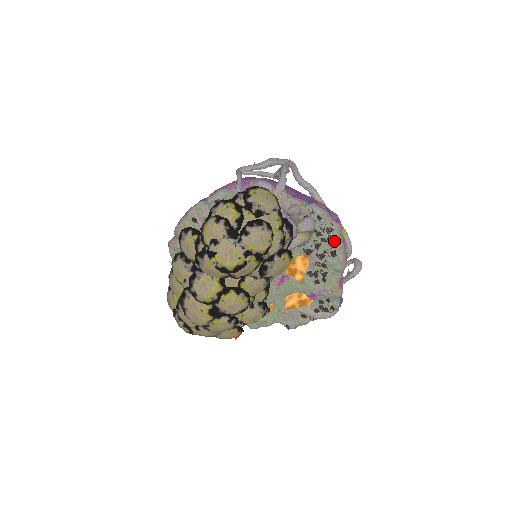
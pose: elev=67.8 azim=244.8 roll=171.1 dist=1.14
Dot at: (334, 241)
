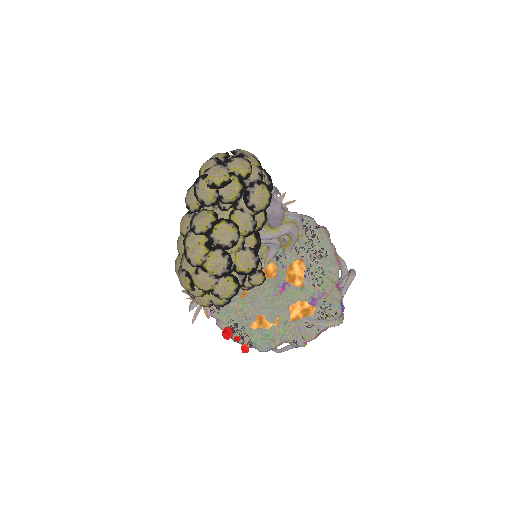
Dot at: (323, 242)
